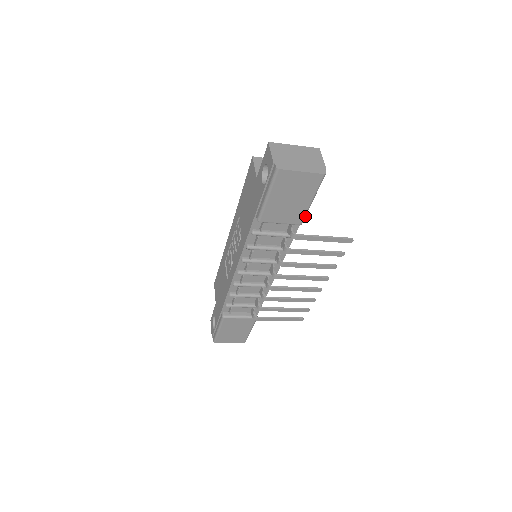
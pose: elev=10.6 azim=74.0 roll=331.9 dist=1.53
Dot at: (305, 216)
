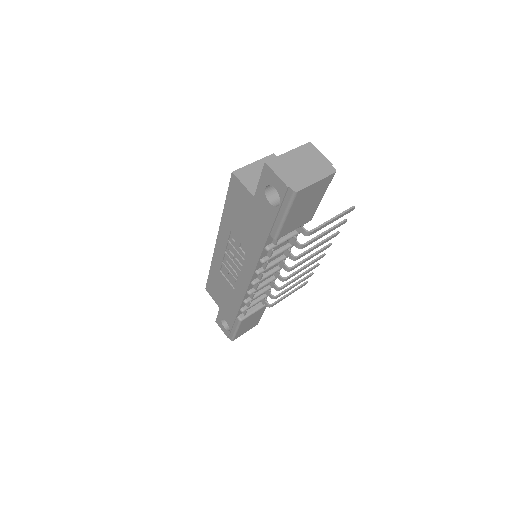
Dot at: (314, 212)
